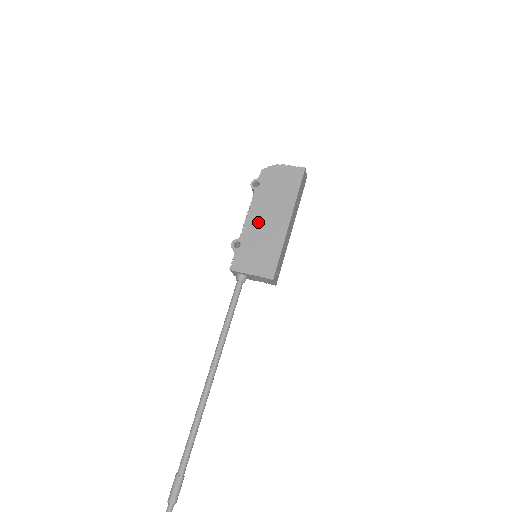
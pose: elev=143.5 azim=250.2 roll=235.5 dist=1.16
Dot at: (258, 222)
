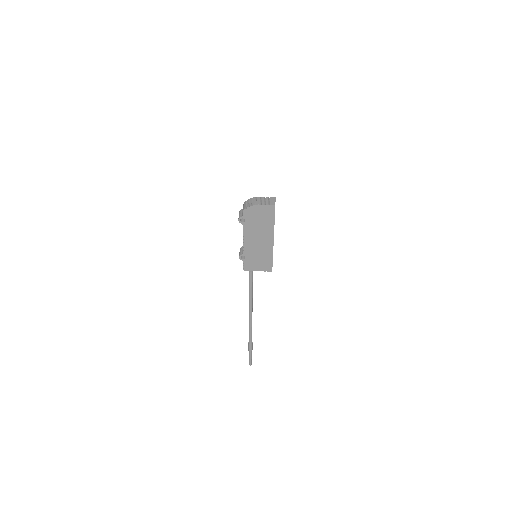
Dot at: (252, 244)
